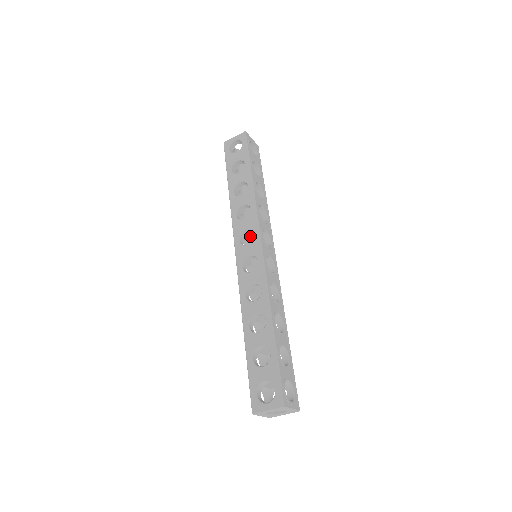
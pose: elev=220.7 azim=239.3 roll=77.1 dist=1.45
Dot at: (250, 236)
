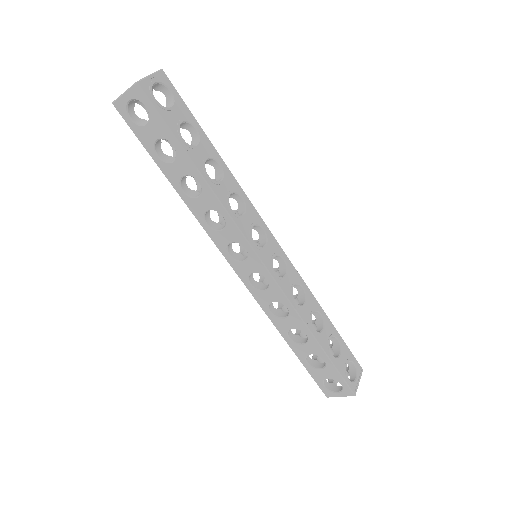
Dot at: occluded
